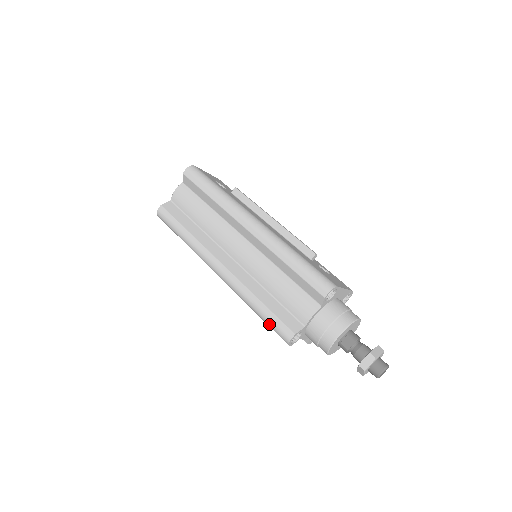
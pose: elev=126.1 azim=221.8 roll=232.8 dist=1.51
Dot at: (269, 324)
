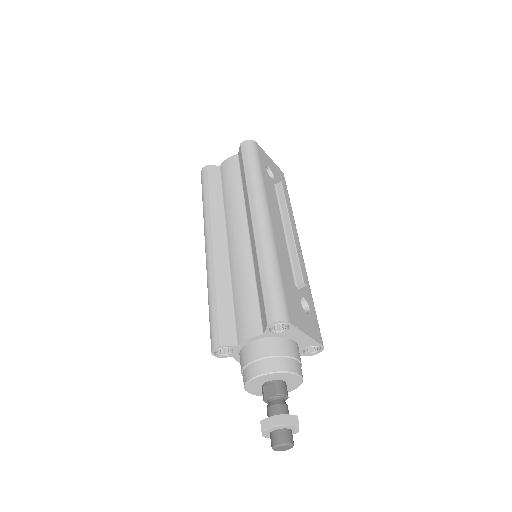
Dot at: (210, 322)
